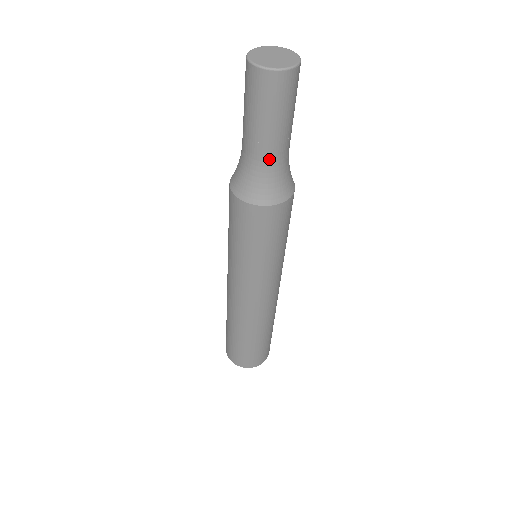
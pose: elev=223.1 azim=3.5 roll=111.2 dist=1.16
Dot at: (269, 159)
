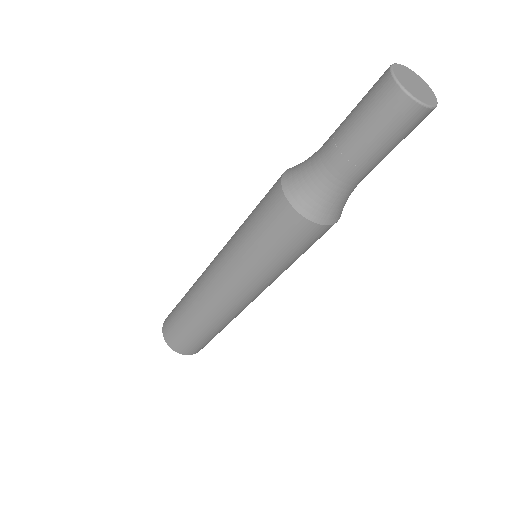
Dot at: (340, 177)
